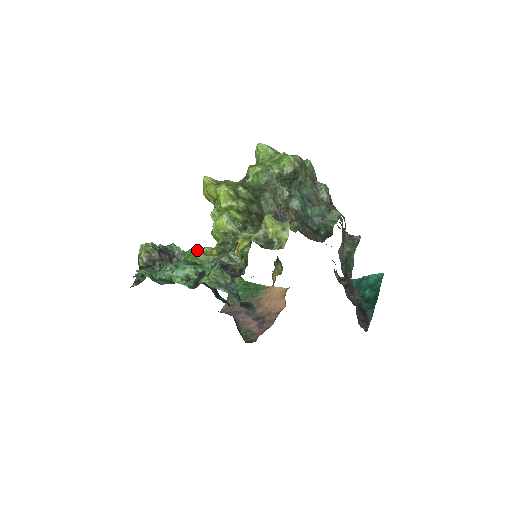
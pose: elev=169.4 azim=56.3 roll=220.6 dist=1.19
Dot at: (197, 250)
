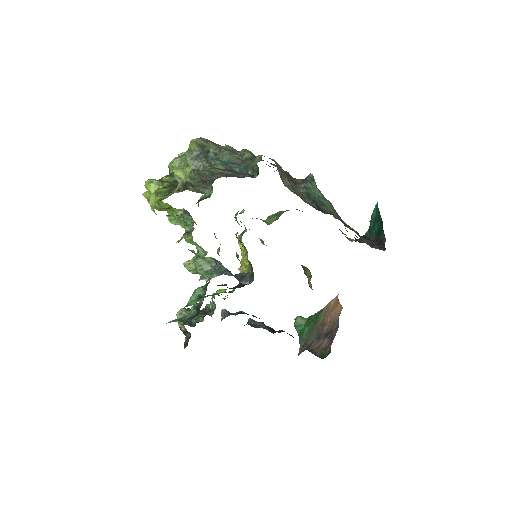
Dot at: (186, 263)
